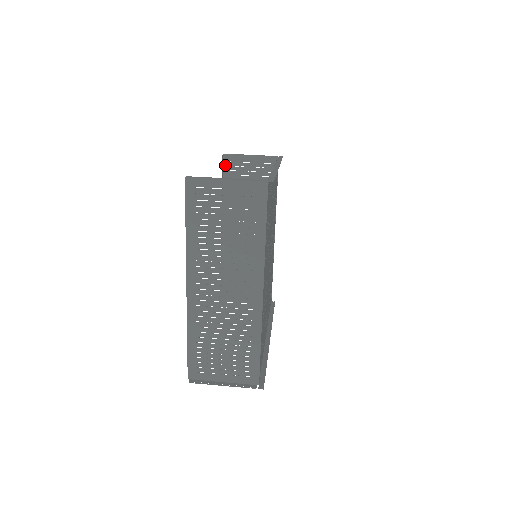
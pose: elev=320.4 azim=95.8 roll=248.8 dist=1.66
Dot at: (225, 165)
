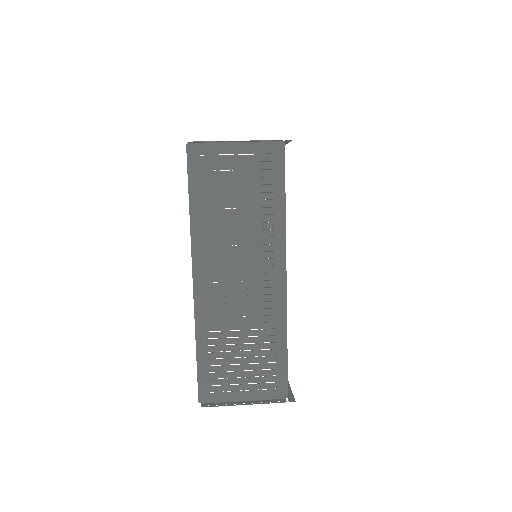
Dot at: (203, 170)
